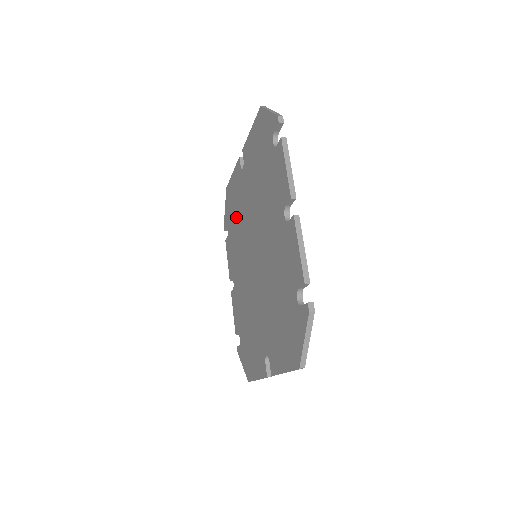
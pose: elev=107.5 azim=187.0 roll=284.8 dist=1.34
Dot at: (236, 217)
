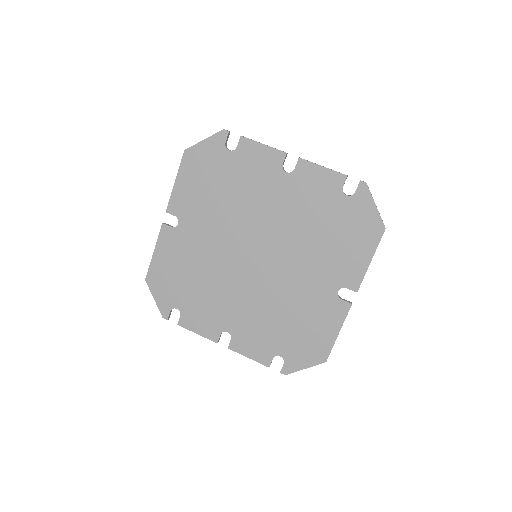
Dot at: (192, 273)
